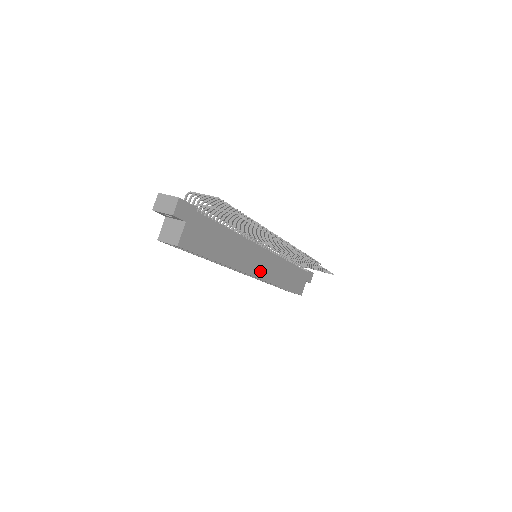
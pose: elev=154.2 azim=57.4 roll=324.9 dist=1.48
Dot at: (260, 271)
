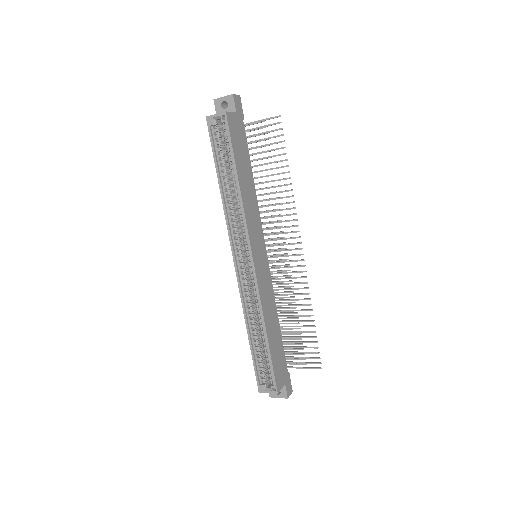
Dot at: (257, 265)
